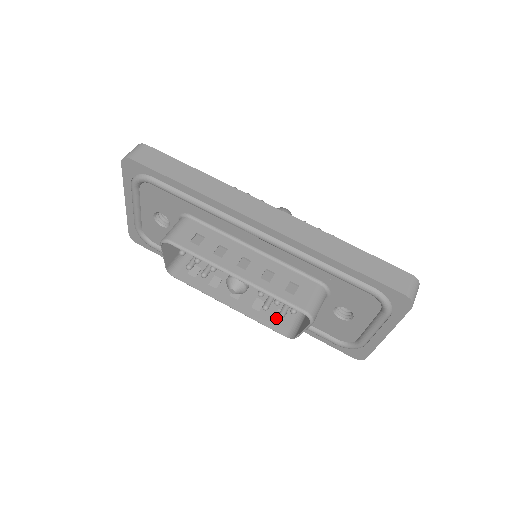
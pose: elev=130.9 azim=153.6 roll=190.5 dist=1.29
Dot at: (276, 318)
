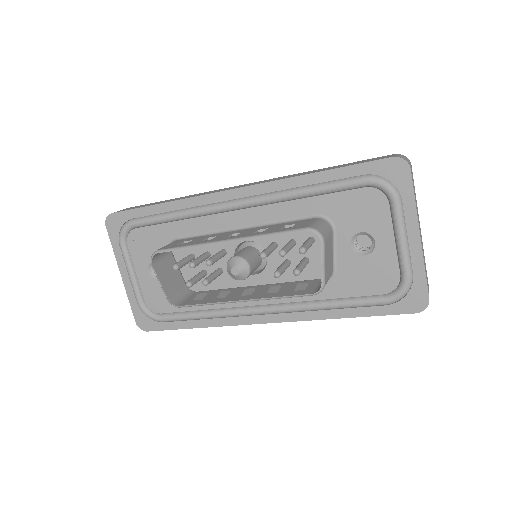
Dot at: (297, 289)
